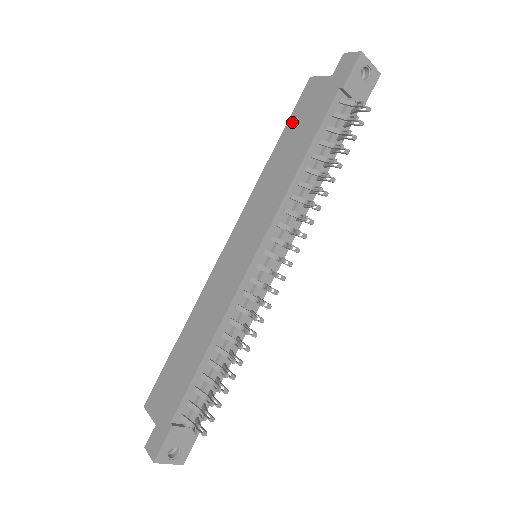
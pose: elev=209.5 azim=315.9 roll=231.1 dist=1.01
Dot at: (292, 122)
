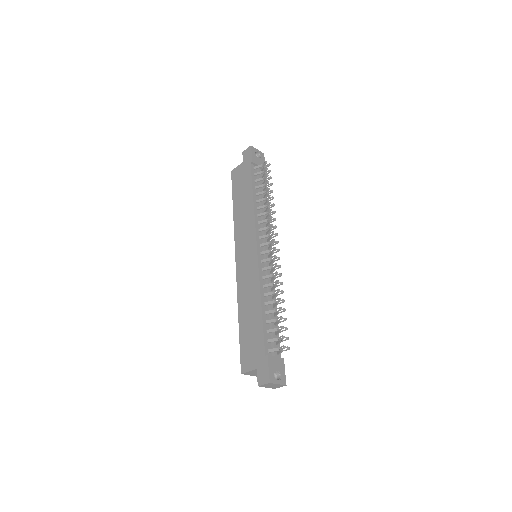
Dot at: (235, 191)
